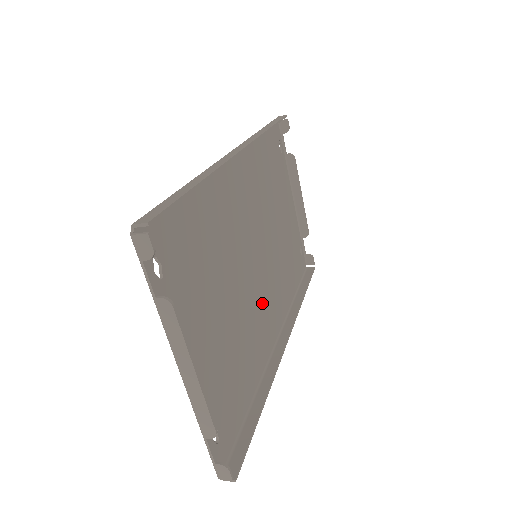
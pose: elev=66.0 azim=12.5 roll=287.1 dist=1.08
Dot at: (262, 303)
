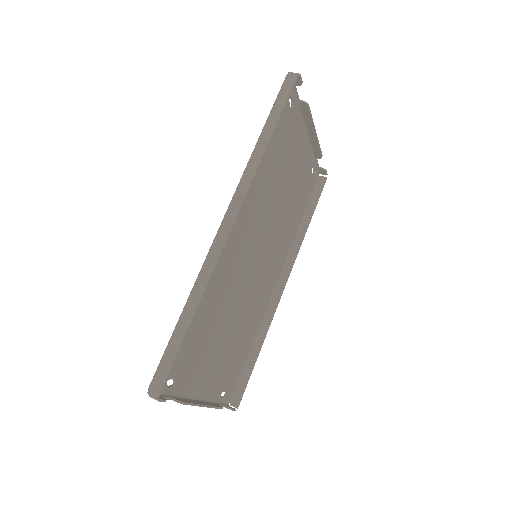
Dot at: (263, 278)
